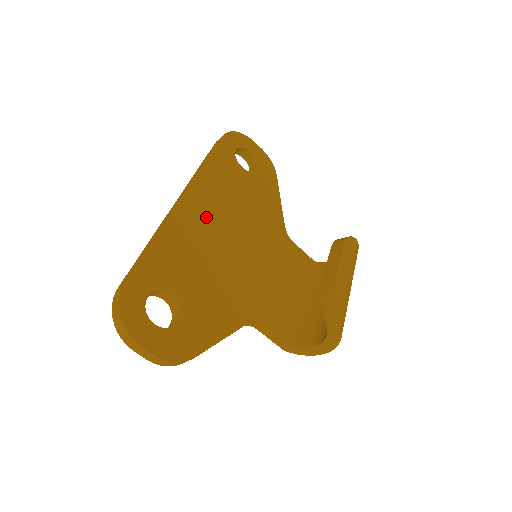
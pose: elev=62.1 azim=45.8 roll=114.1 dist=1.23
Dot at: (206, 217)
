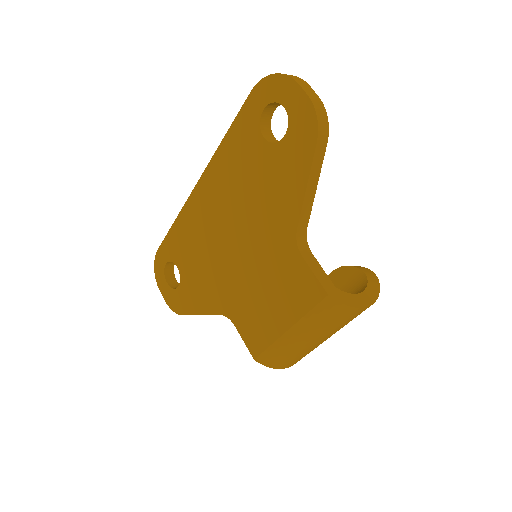
Dot at: occluded
